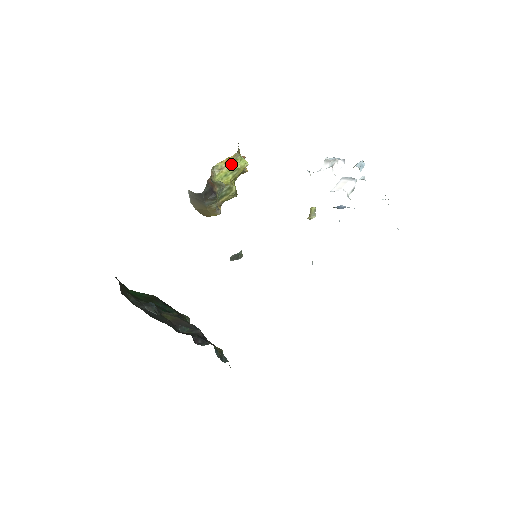
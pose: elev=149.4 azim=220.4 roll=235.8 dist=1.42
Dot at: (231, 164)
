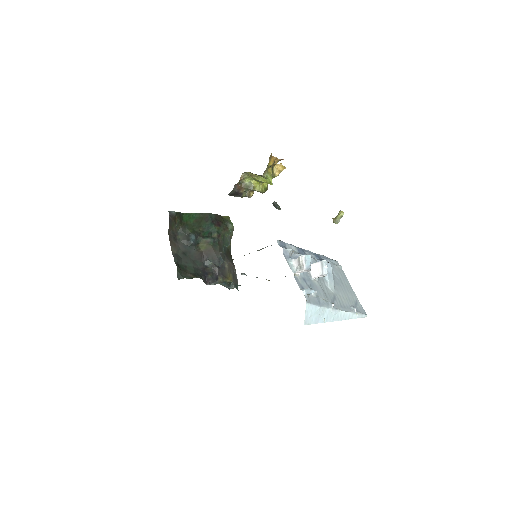
Dot at: (259, 177)
